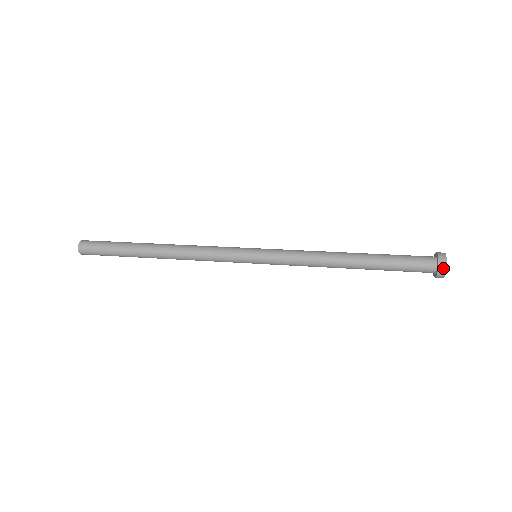
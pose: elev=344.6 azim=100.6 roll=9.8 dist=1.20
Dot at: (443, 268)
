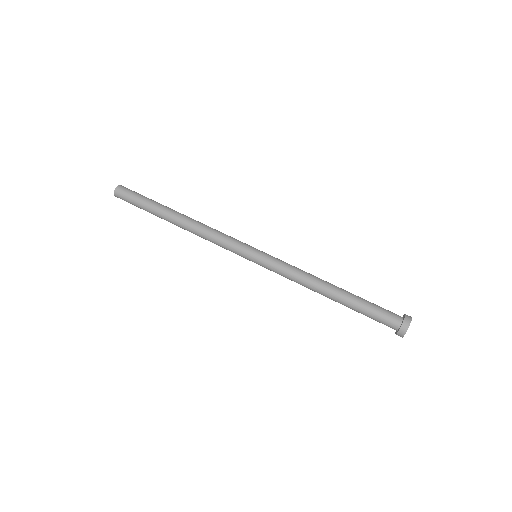
Dot at: occluded
